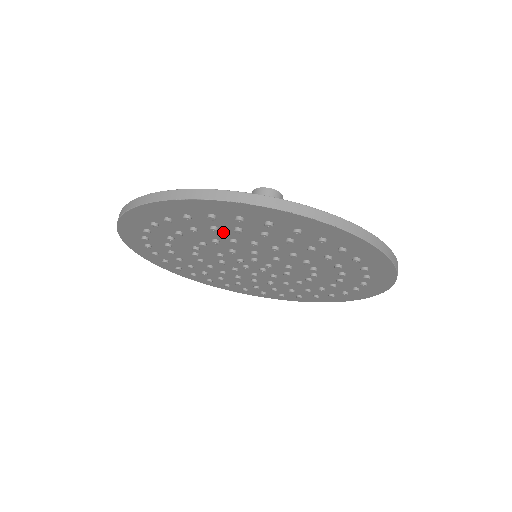
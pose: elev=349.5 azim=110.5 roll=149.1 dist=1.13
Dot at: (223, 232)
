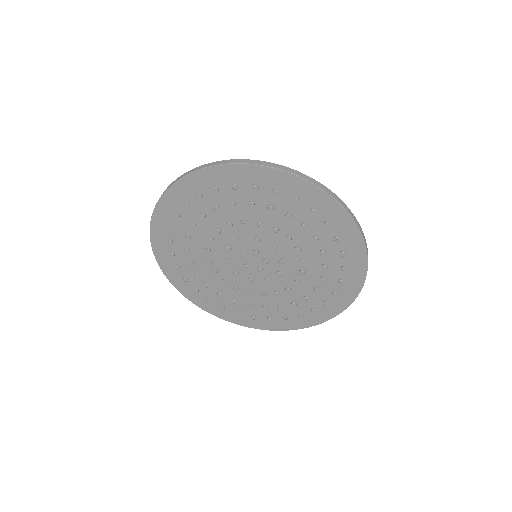
Dot at: (238, 210)
